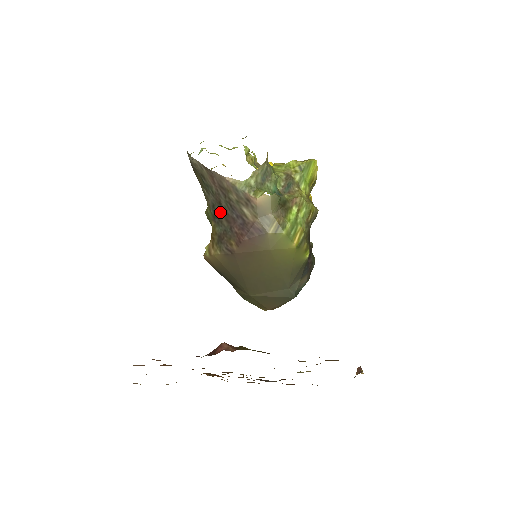
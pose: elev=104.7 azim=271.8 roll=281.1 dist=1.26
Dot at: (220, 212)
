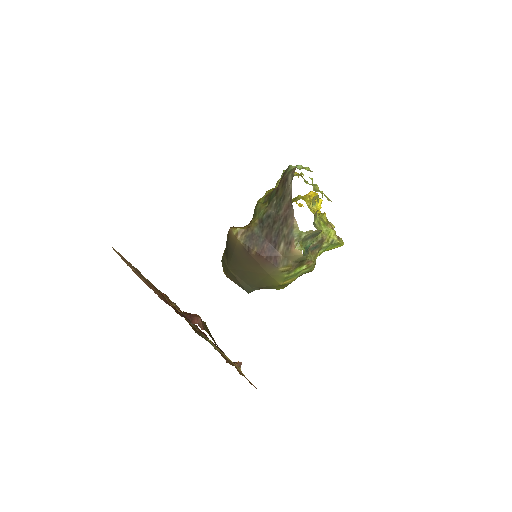
Dot at: (269, 225)
